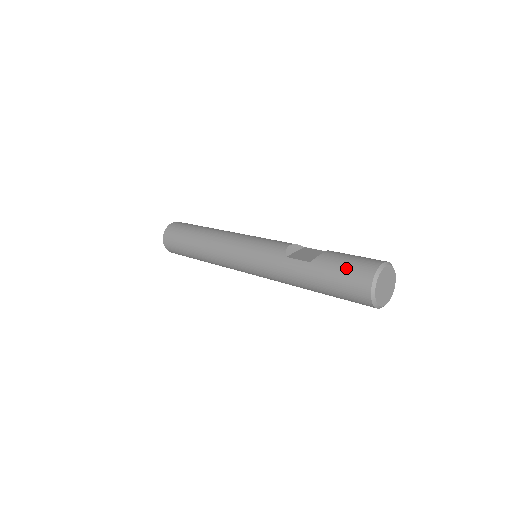
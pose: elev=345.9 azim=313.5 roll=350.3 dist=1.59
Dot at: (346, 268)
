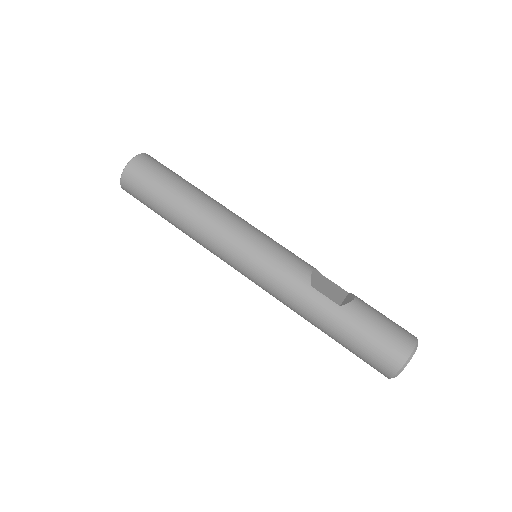
Dot at: (382, 332)
